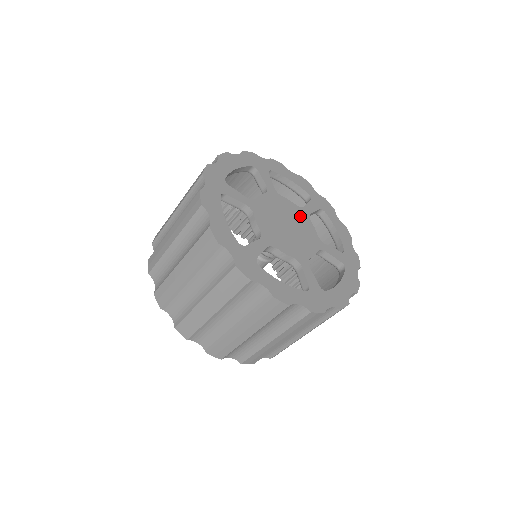
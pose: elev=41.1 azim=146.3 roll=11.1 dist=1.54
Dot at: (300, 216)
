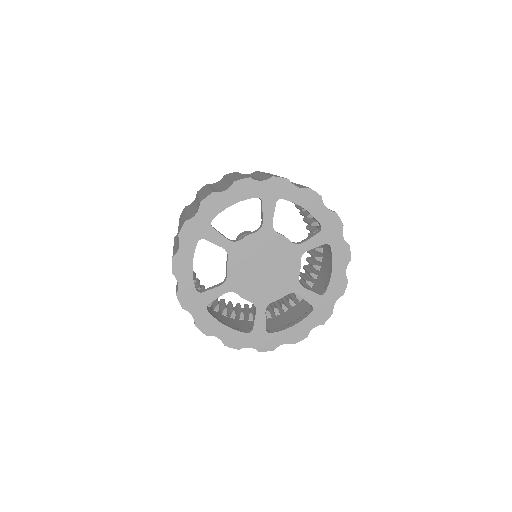
Dot at: (266, 241)
